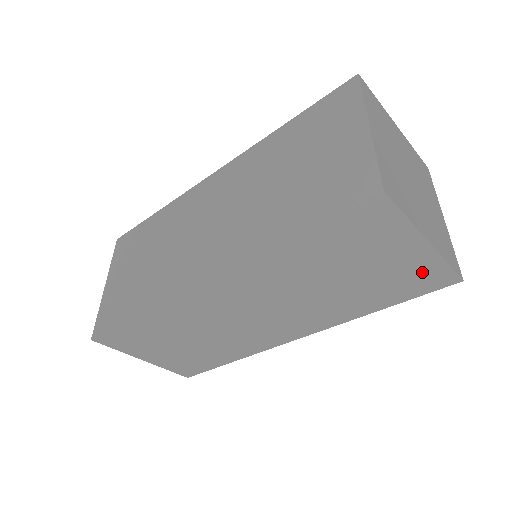
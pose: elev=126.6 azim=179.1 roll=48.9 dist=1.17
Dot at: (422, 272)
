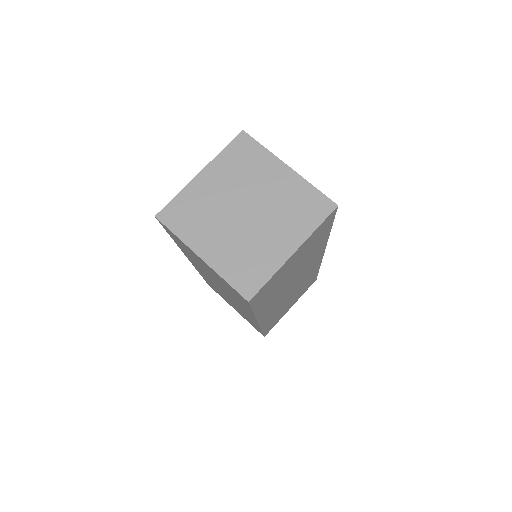
Dot at: (315, 235)
